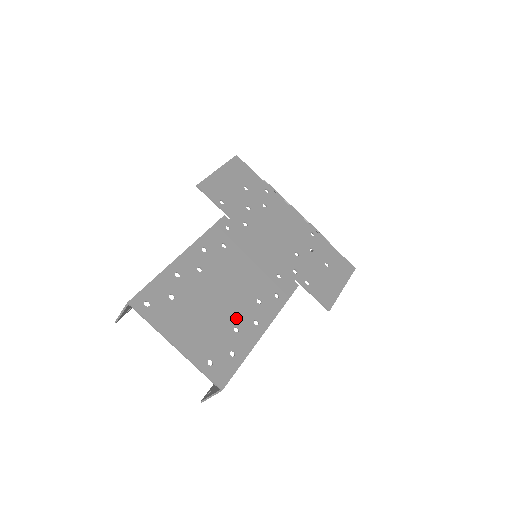
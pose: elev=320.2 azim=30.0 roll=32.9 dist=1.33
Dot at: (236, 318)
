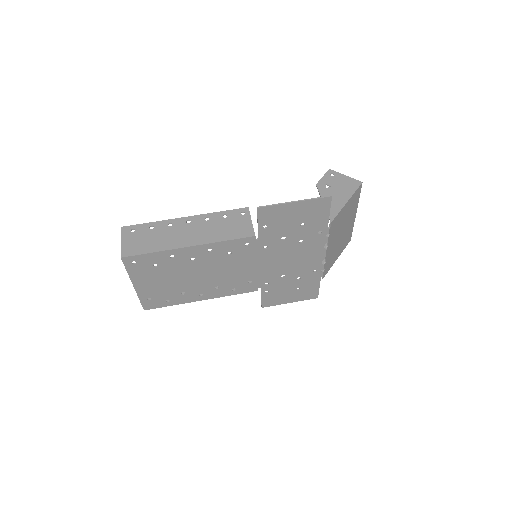
Dot at: (190, 289)
